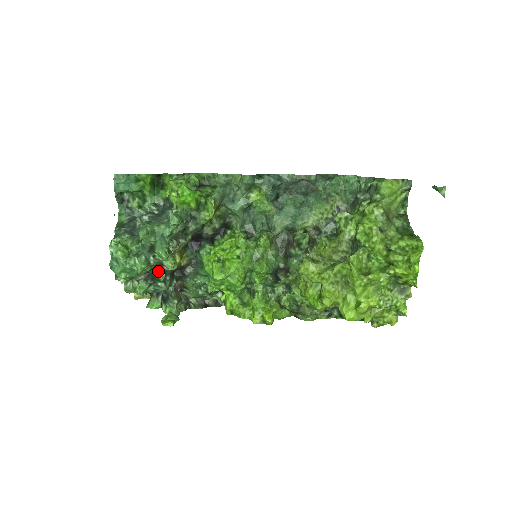
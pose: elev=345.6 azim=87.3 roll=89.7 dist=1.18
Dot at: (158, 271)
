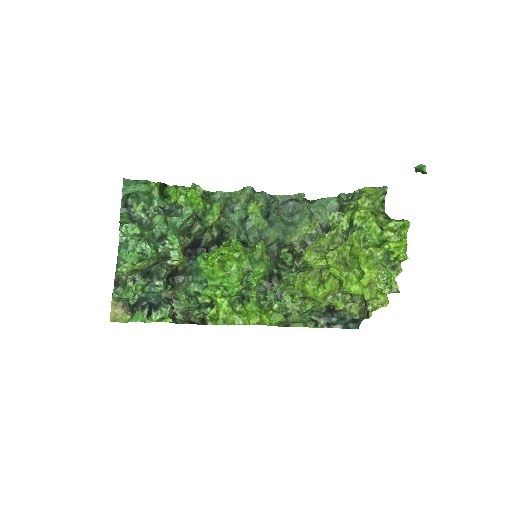
Dot at: (159, 268)
